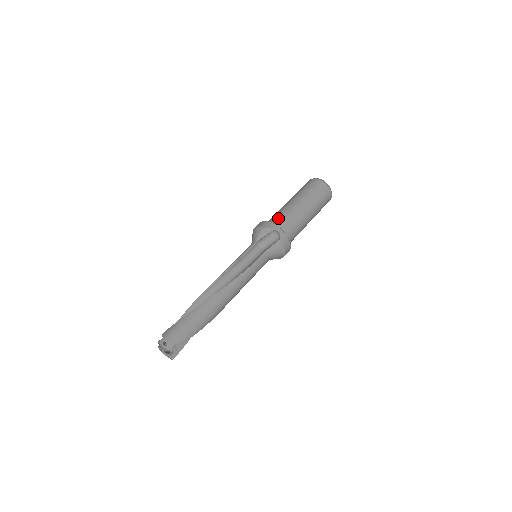
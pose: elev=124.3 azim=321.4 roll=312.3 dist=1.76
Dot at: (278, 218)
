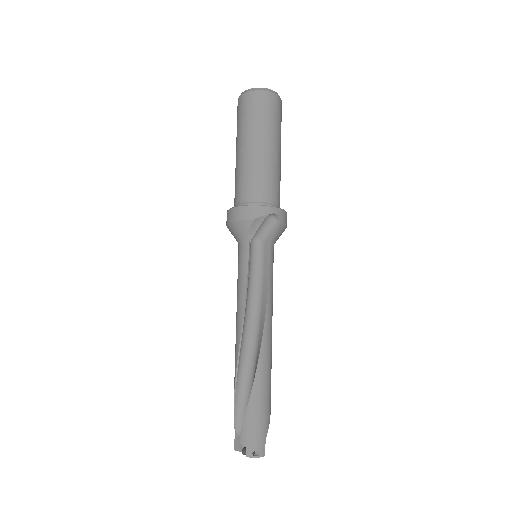
Dot at: (254, 189)
